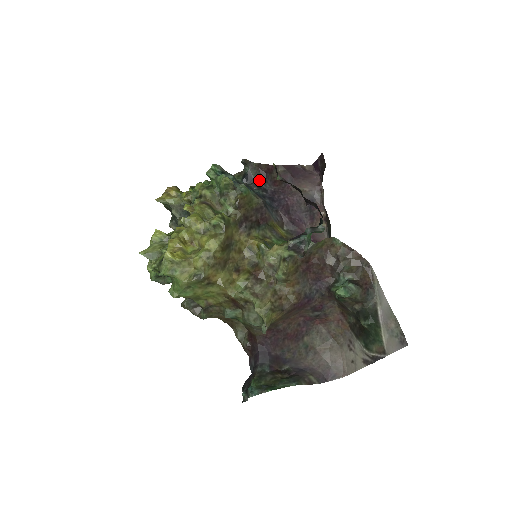
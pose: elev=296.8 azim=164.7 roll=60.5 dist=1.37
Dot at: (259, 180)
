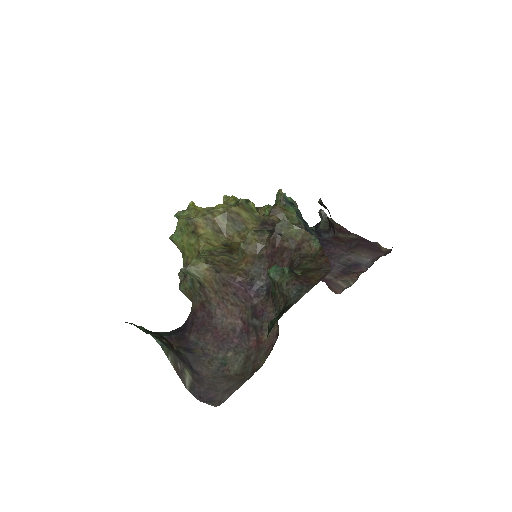
Dot at: (323, 230)
